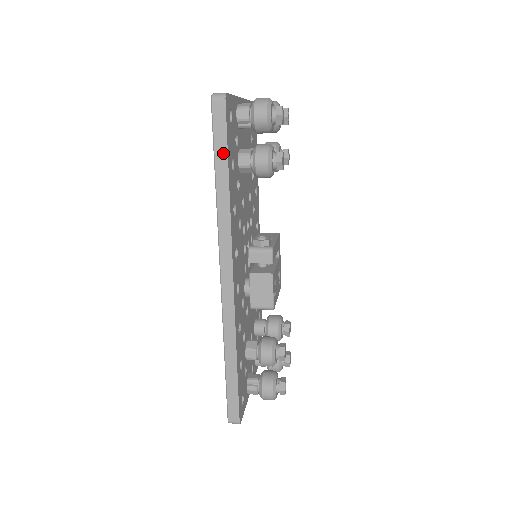
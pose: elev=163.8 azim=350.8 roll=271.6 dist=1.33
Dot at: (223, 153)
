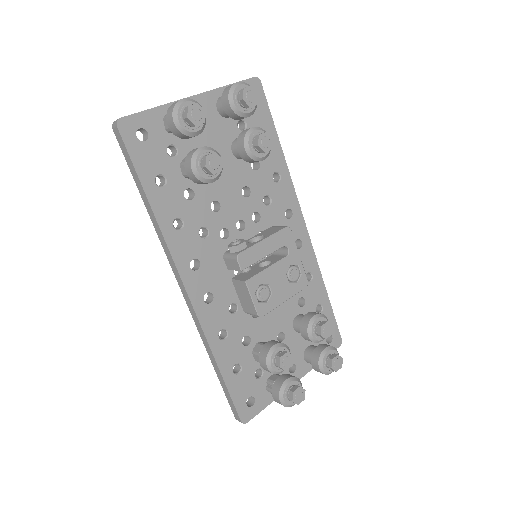
Dot at: (136, 176)
